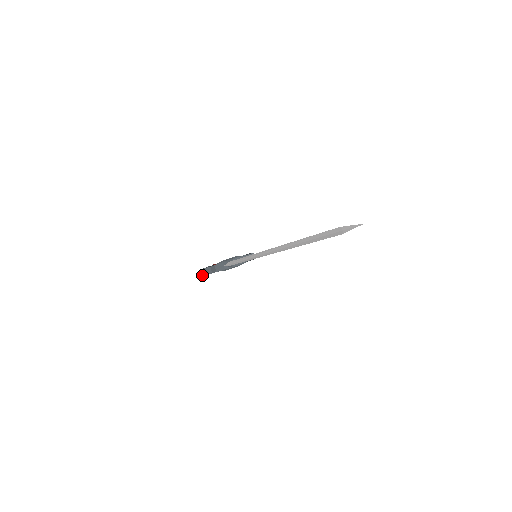
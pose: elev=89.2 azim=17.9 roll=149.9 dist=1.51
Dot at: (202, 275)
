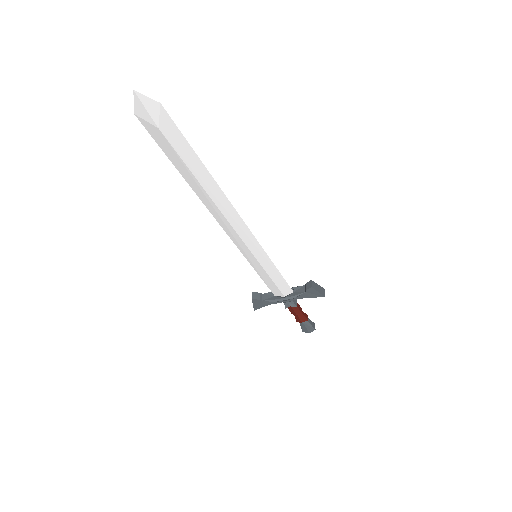
Dot at: (254, 307)
